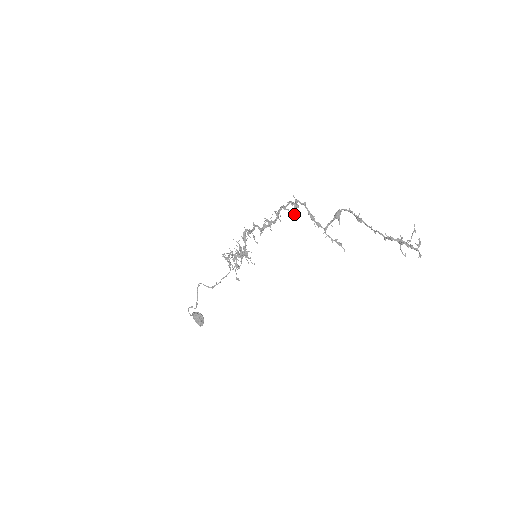
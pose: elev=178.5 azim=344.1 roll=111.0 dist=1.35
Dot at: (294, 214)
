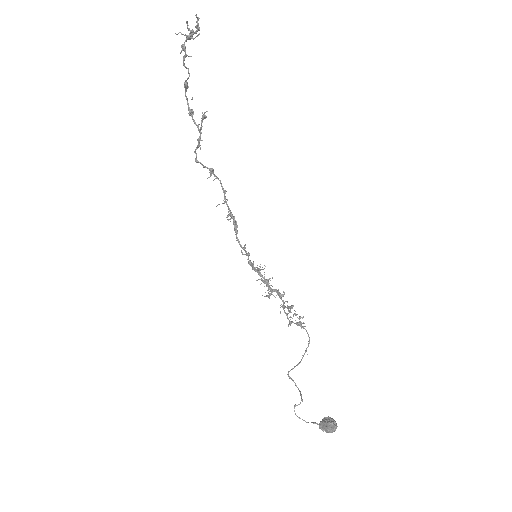
Dot at: (211, 174)
